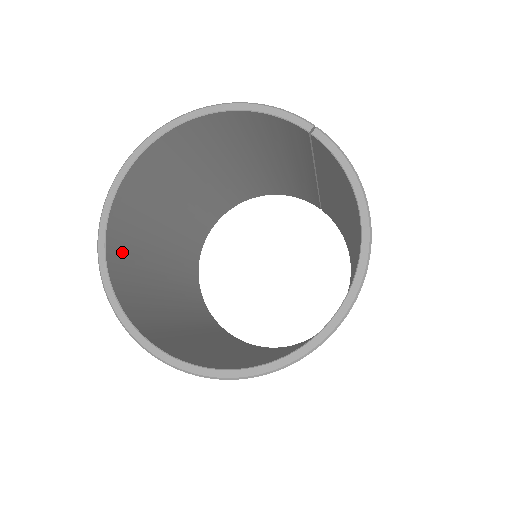
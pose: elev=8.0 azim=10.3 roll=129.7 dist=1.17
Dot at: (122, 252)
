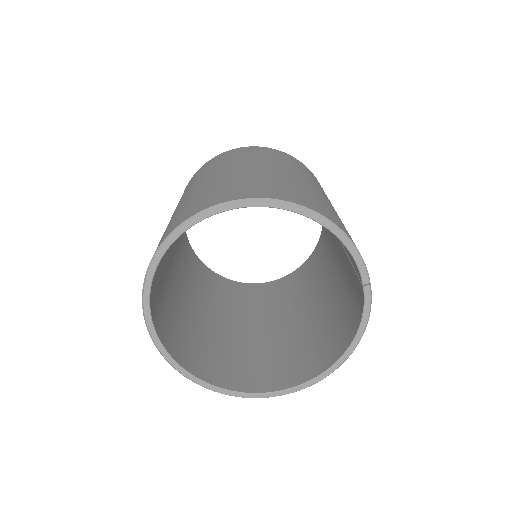
Dot at: occluded
